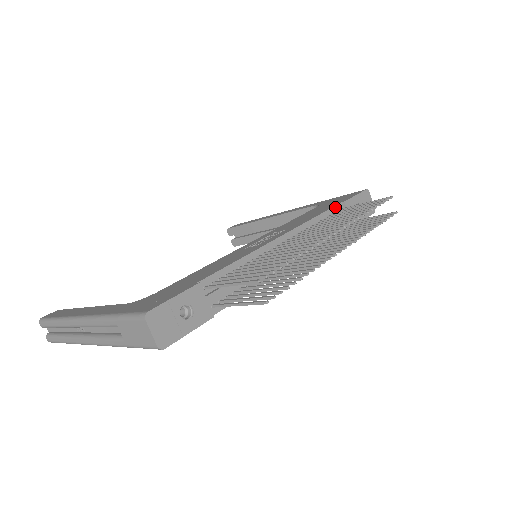
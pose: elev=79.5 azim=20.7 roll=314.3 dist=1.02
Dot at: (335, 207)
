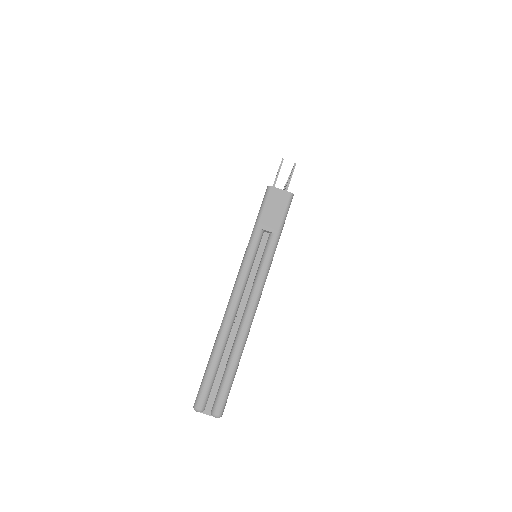
Dot at: occluded
